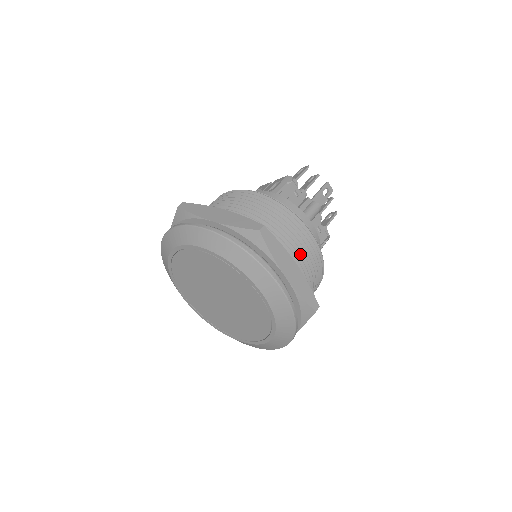
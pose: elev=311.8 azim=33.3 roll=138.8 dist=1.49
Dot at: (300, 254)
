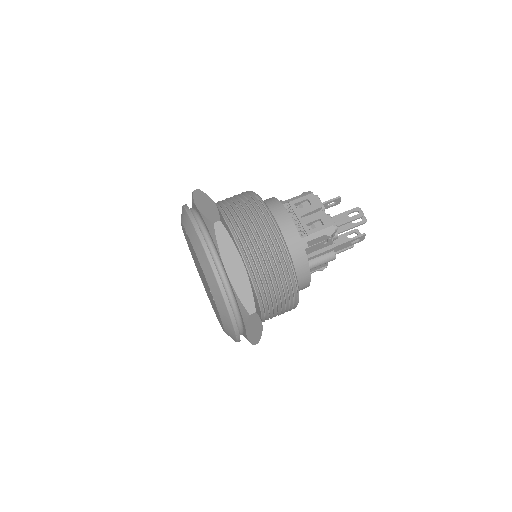
Dot at: (275, 312)
